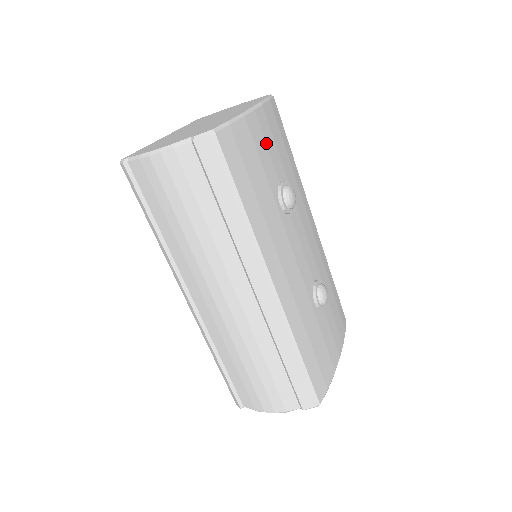
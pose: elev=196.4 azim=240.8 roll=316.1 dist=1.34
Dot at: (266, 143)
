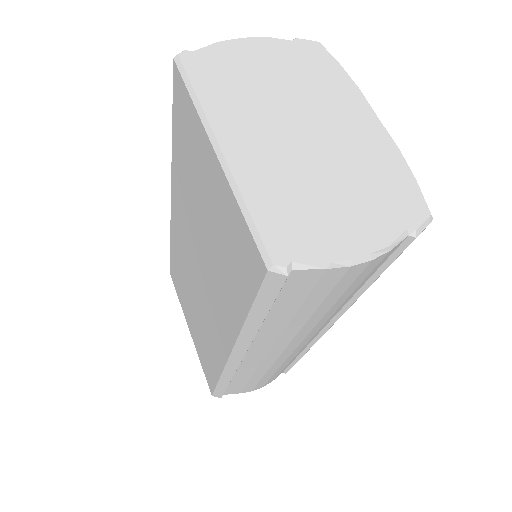
Dot at: occluded
